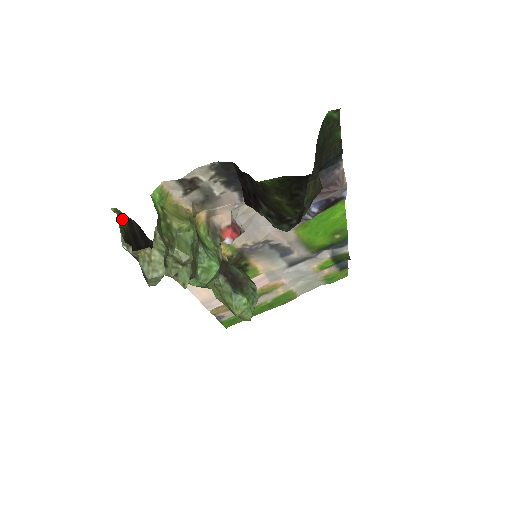
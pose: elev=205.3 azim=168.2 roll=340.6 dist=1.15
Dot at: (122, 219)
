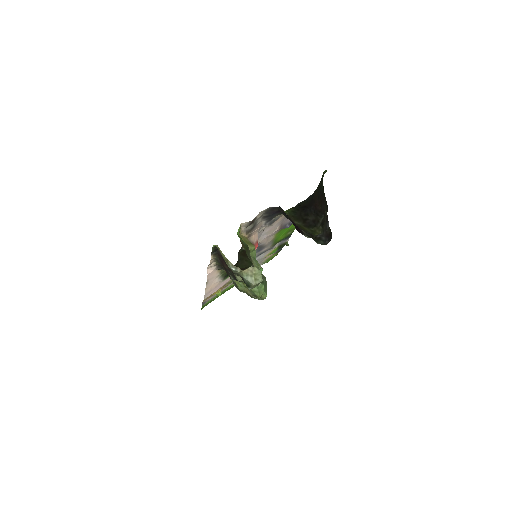
Dot at: occluded
